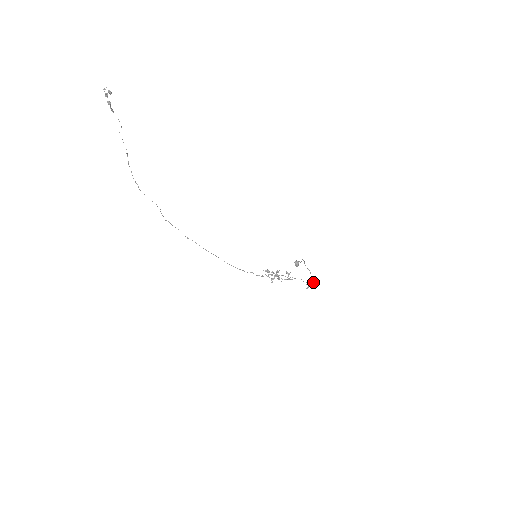
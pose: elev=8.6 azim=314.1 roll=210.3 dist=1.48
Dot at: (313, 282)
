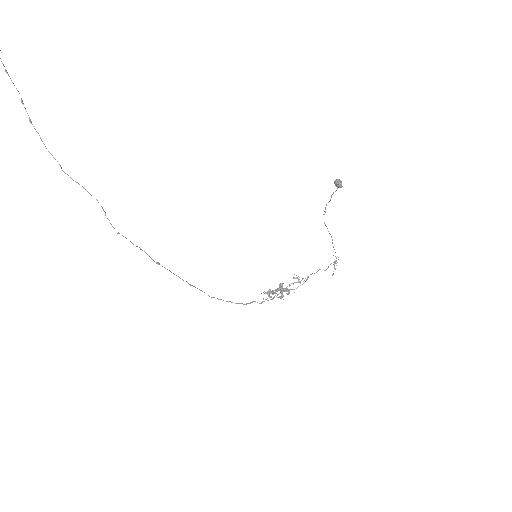
Dot at: occluded
